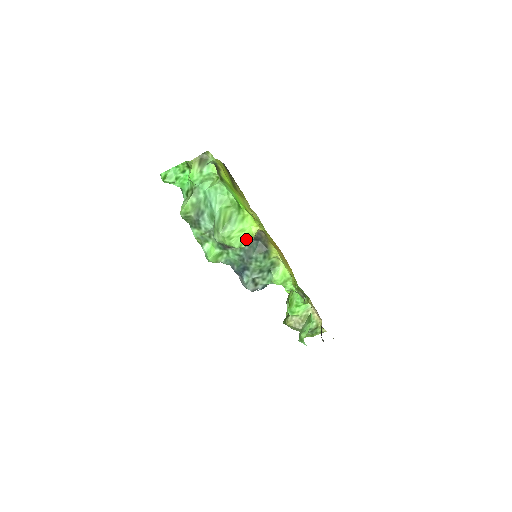
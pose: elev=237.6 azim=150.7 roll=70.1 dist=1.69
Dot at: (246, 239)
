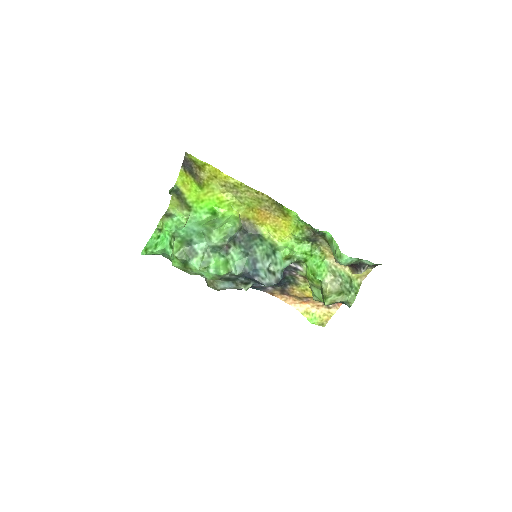
Dot at: (235, 219)
